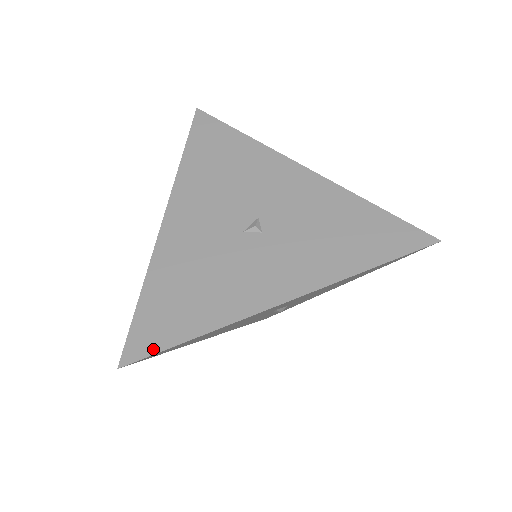
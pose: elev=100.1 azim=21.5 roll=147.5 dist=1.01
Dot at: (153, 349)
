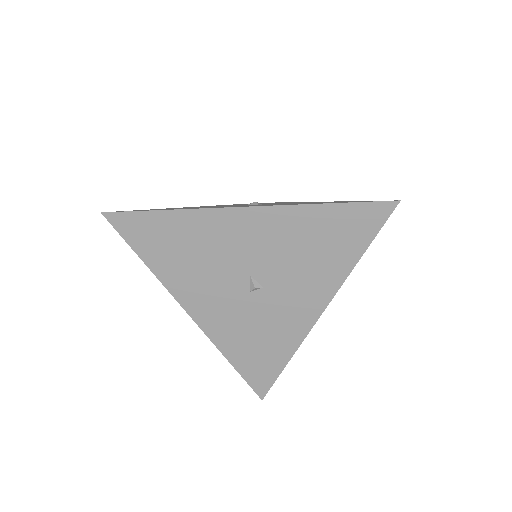
Dot at: (133, 211)
